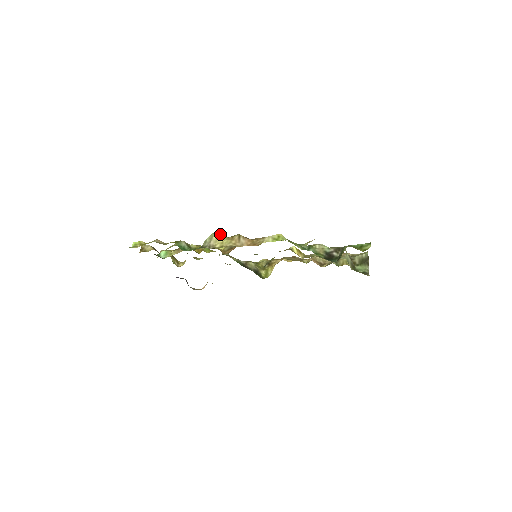
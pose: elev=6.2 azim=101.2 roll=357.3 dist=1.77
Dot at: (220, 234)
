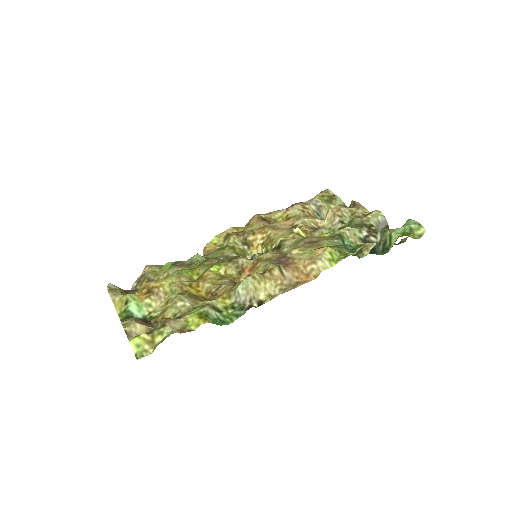
Dot at: (255, 277)
